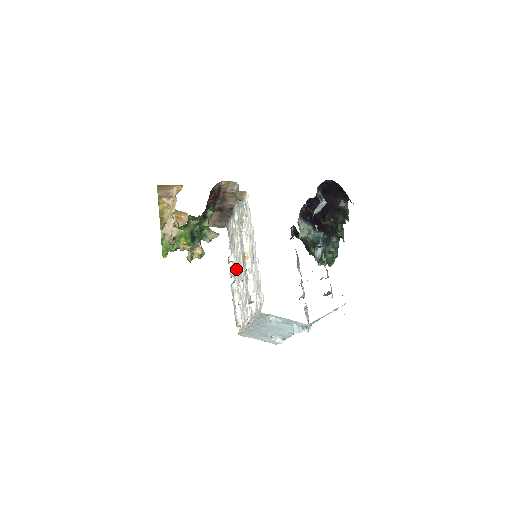
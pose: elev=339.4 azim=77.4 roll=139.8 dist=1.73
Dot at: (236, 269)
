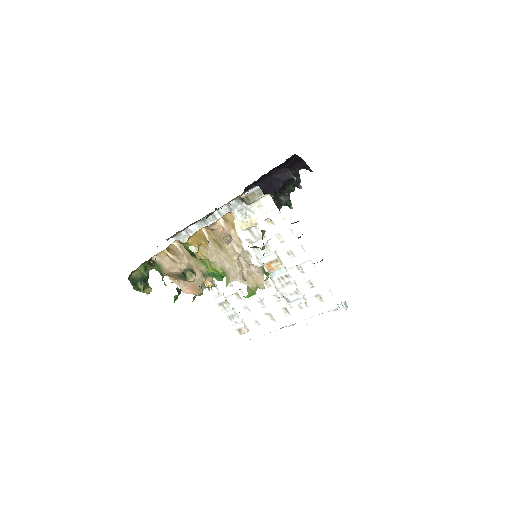
Dot at: occluded
